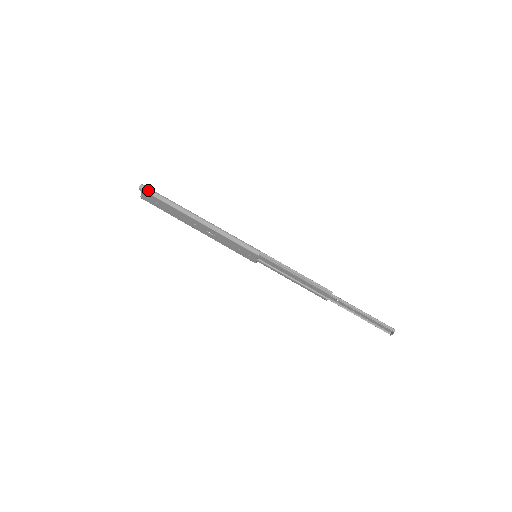
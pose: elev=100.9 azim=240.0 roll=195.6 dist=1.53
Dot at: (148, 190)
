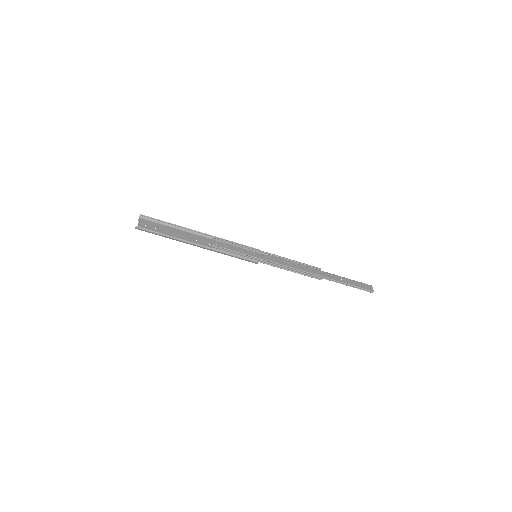
Dot at: occluded
